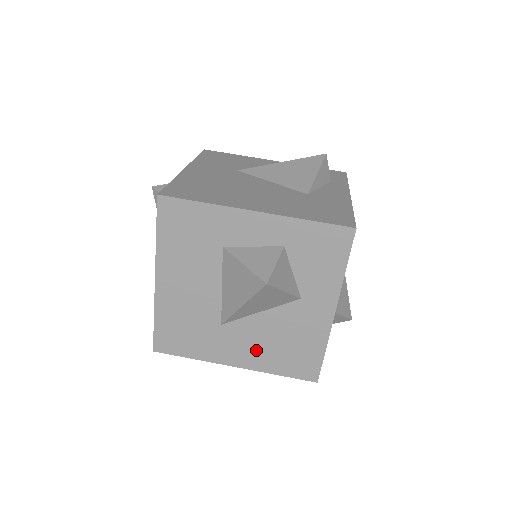
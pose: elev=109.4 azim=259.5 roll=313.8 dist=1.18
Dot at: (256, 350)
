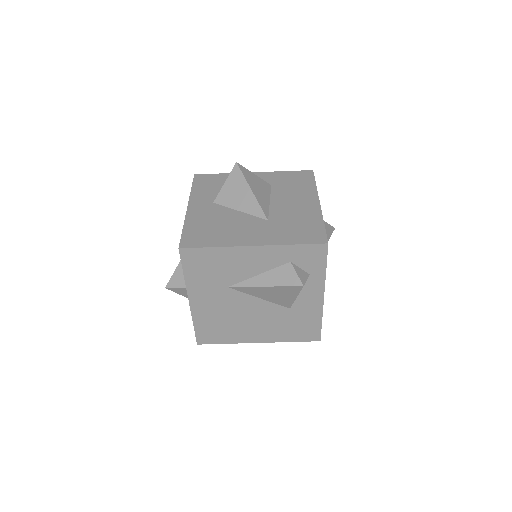
Dot at: occluded
